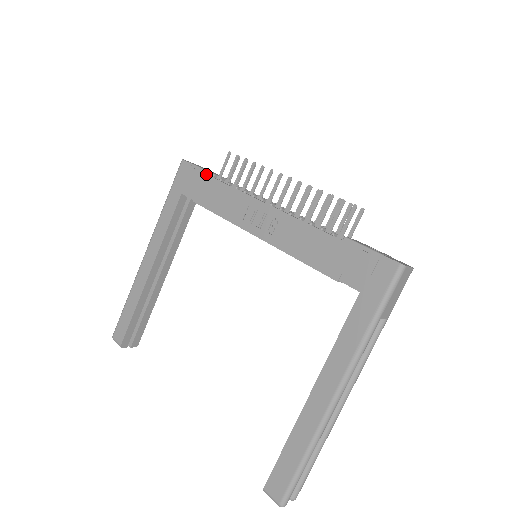
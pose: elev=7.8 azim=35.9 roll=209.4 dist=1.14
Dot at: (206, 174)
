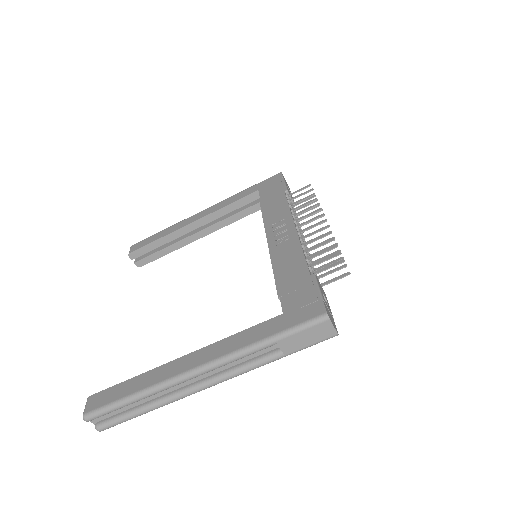
Dot at: (283, 187)
